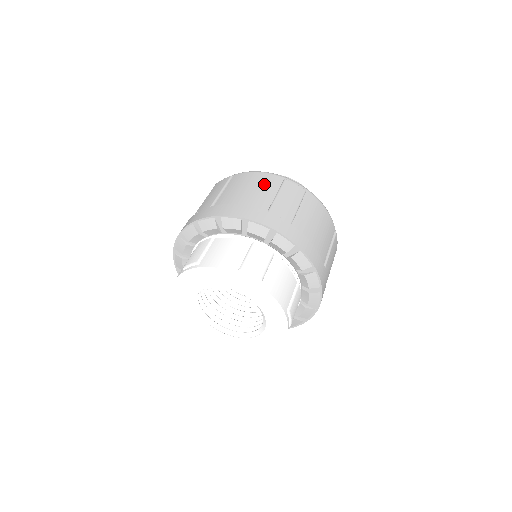
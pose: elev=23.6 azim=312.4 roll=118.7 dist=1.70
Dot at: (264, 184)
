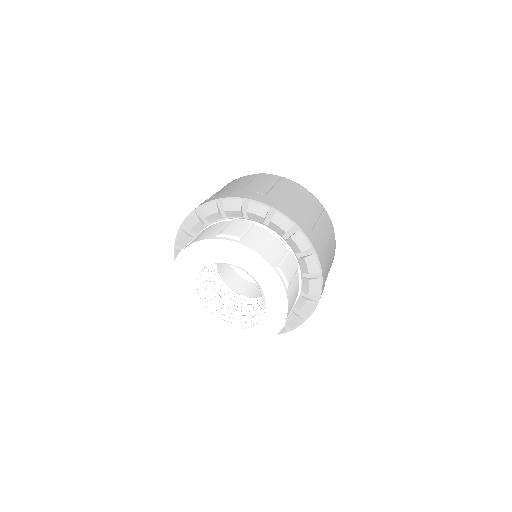
Dot at: (240, 181)
